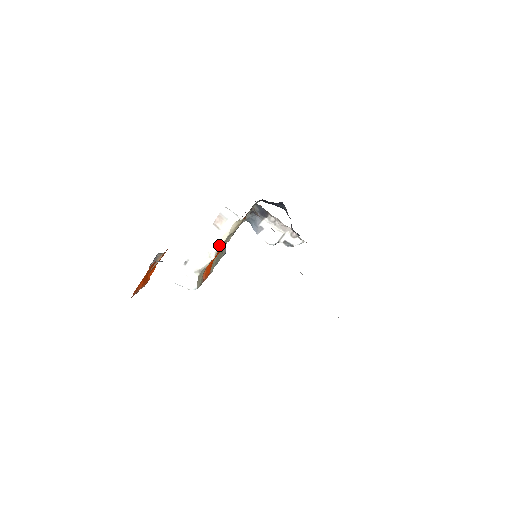
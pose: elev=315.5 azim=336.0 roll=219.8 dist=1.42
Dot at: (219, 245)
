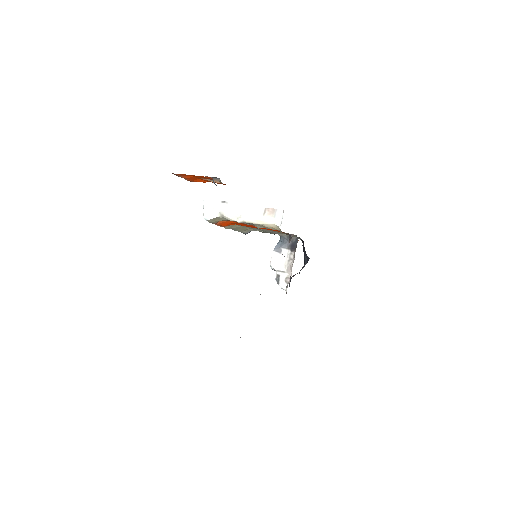
Dot at: (251, 221)
